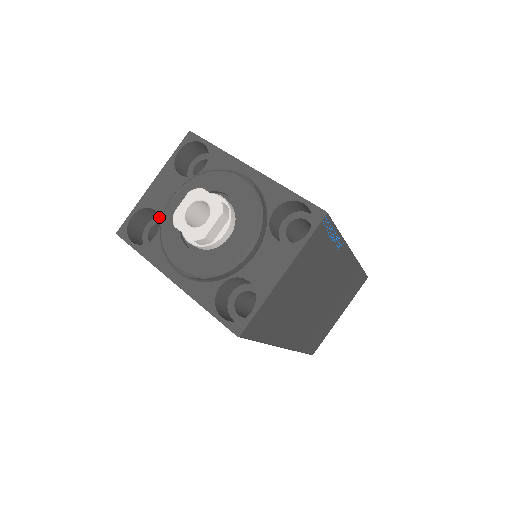
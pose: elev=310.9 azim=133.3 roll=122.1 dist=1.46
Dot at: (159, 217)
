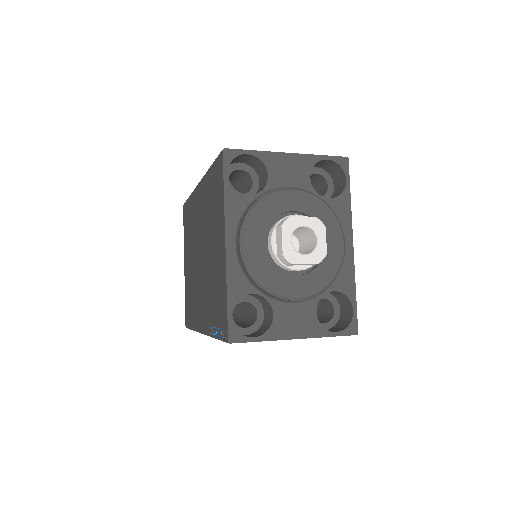
Dot at: (266, 186)
